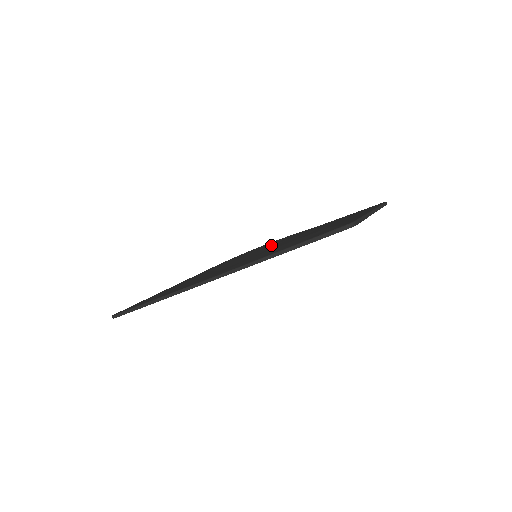
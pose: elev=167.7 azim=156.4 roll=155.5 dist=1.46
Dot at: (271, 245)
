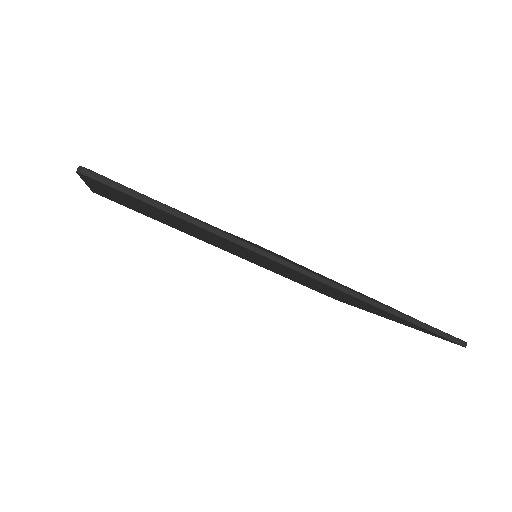
Dot at: occluded
